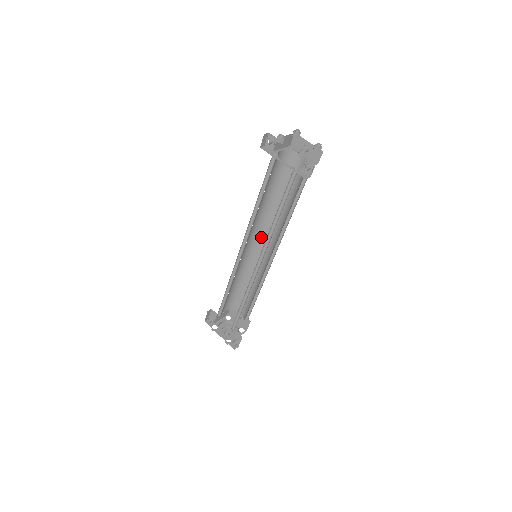
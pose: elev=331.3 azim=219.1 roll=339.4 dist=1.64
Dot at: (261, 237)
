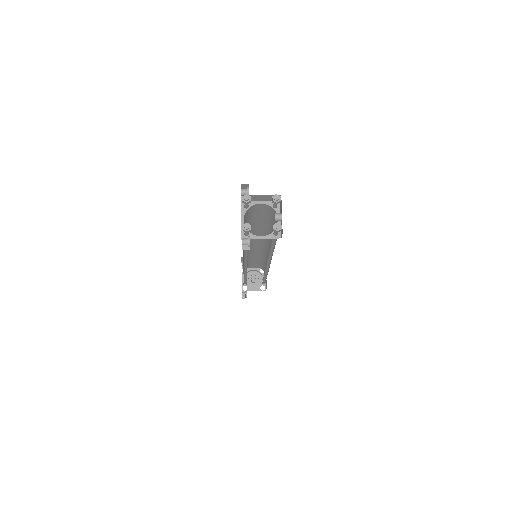
Dot at: (268, 245)
